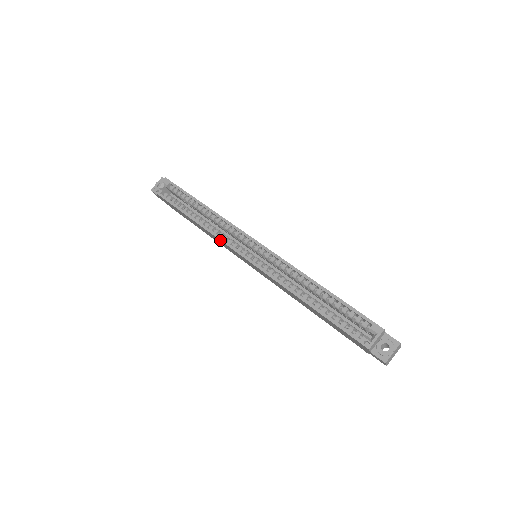
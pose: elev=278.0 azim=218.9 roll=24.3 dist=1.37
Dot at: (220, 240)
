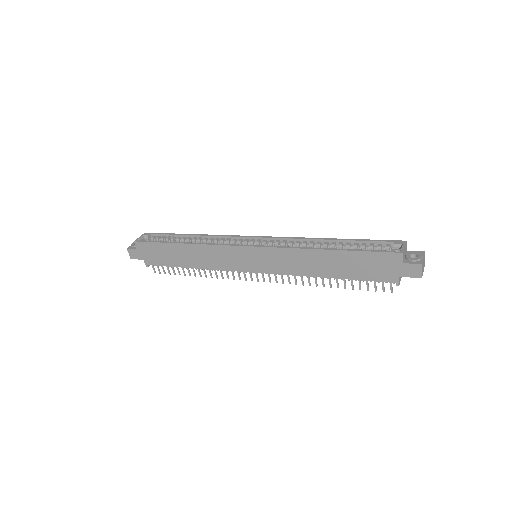
Dot at: (219, 245)
